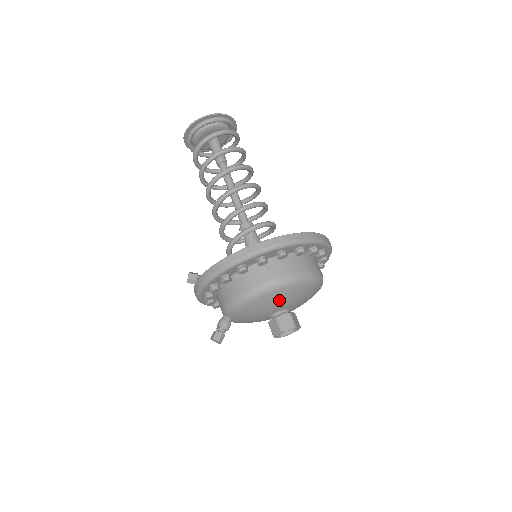
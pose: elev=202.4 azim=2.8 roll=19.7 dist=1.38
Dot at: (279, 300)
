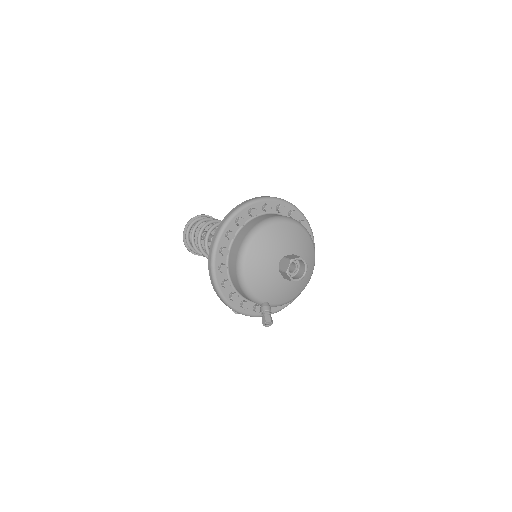
Dot at: (261, 258)
